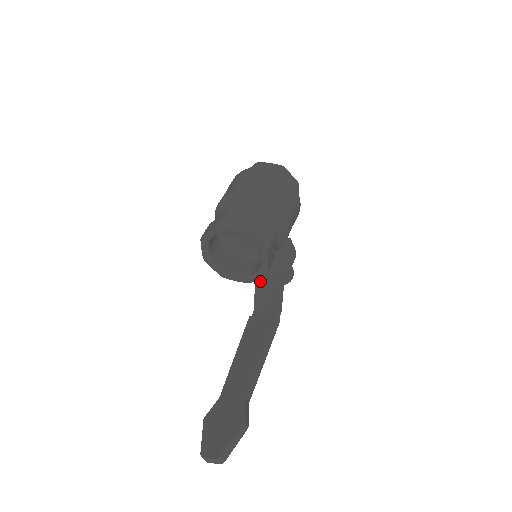
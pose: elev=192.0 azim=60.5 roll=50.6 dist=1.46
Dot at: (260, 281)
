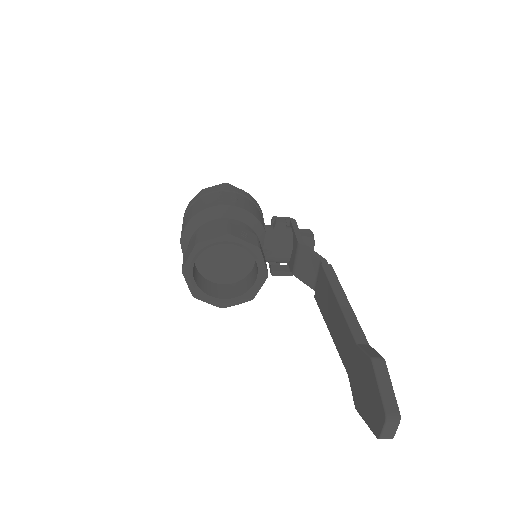
Dot at: (292, 268)
